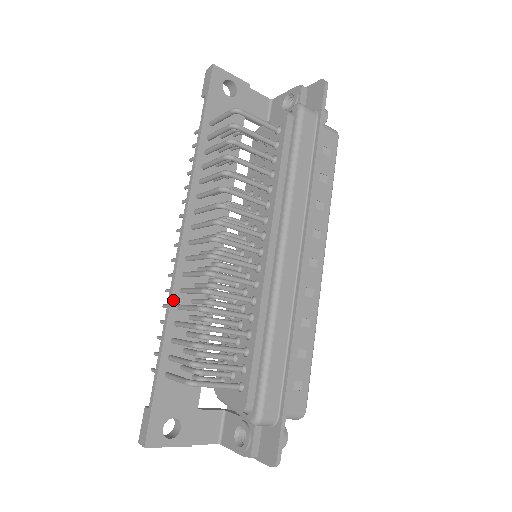
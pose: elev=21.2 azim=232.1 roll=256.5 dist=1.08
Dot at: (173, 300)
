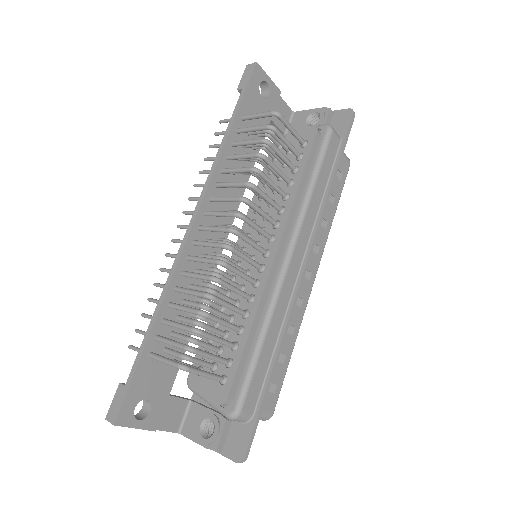
Dot at: (173, 281)
